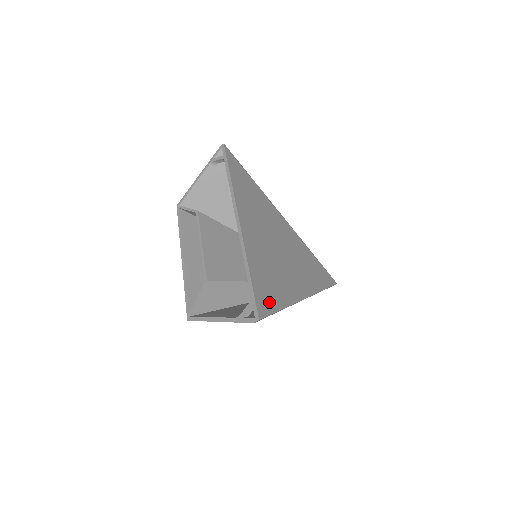
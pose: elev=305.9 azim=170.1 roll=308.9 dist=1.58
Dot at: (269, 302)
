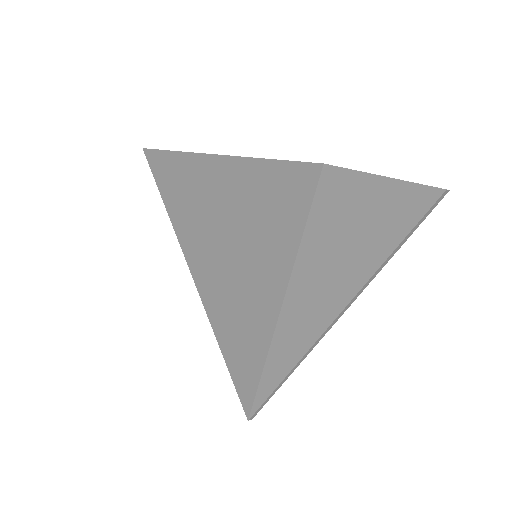
Dot at: occluded
